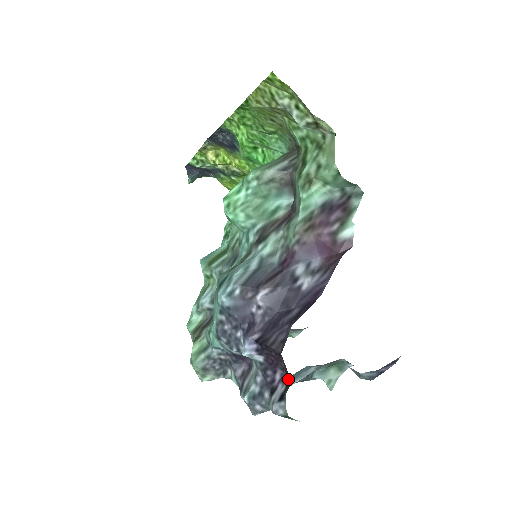
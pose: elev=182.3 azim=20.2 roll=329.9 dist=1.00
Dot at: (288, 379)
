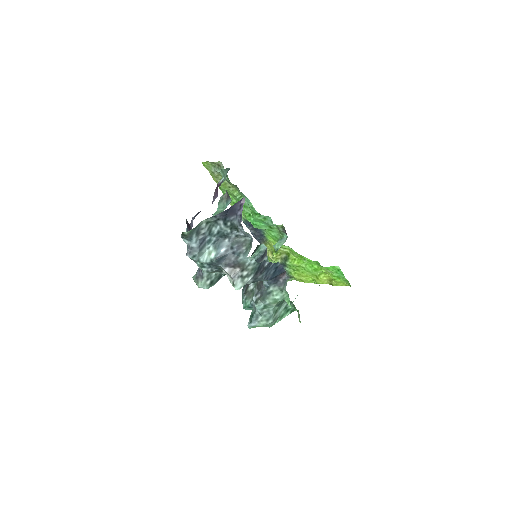
Dot at: occluded
